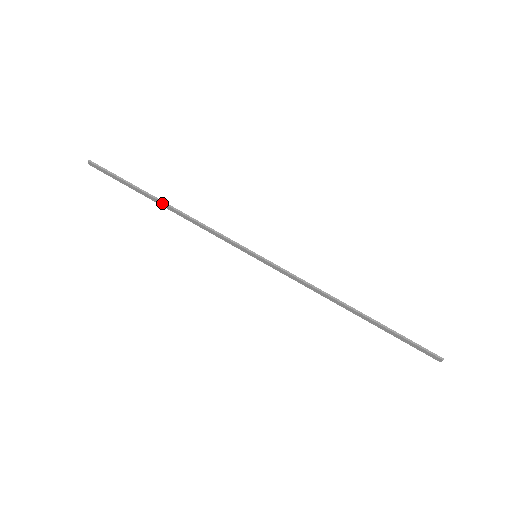
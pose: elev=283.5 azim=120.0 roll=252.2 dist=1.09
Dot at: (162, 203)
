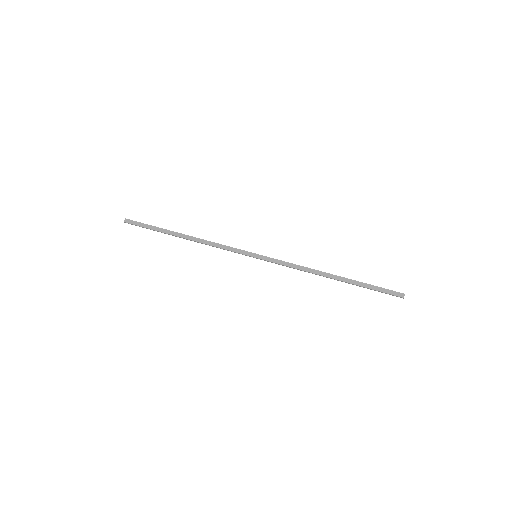
Dot at: (183, 235)
